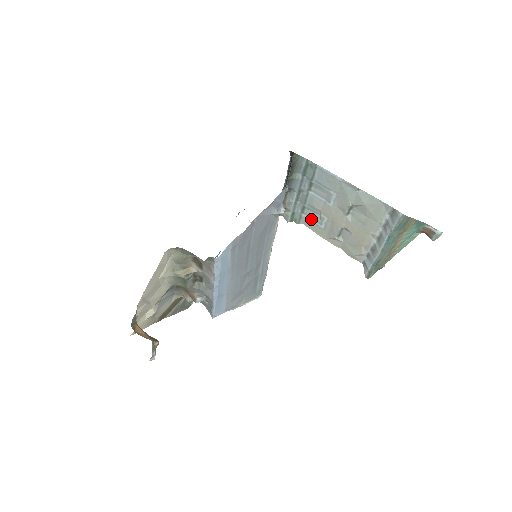
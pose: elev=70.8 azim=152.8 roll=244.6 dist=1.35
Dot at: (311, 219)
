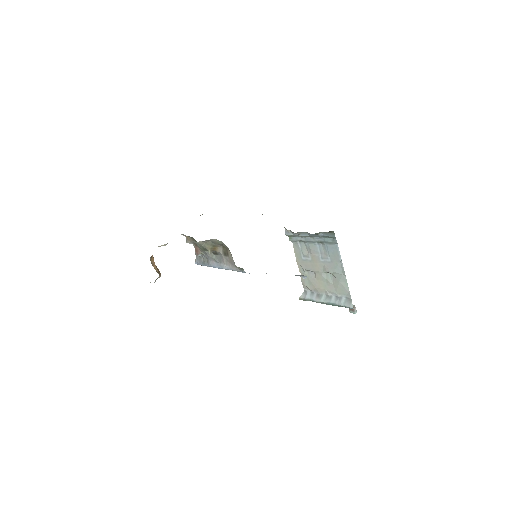
Dot at: (301, 249)
